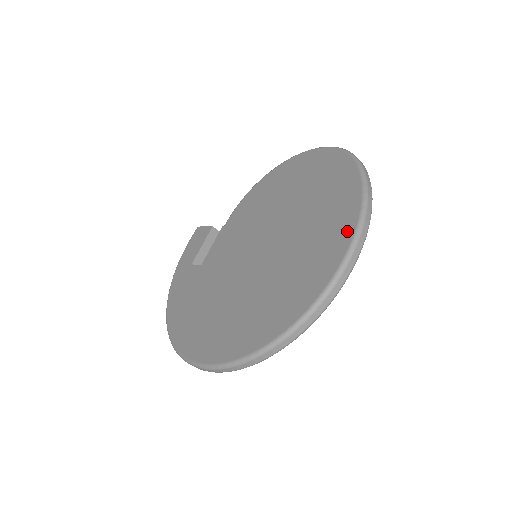
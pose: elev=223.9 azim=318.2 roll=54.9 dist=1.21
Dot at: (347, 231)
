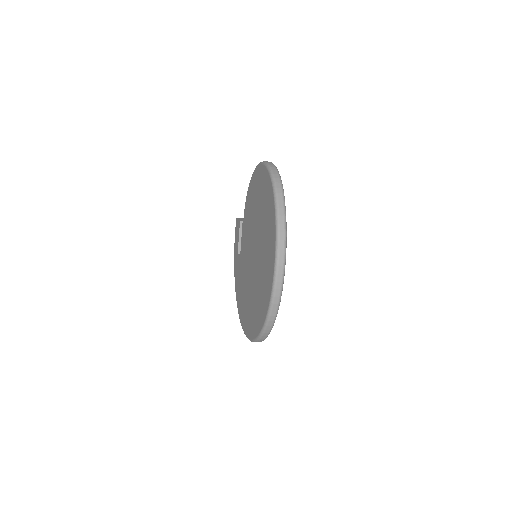
Dot at: (273, 257)
